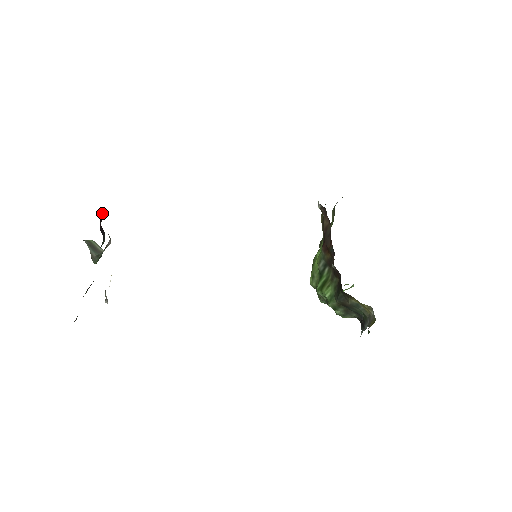
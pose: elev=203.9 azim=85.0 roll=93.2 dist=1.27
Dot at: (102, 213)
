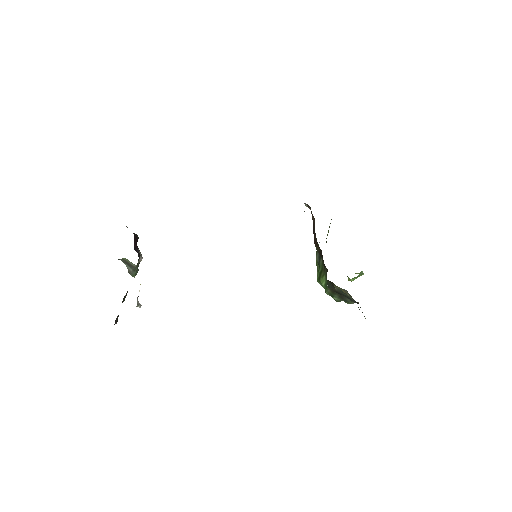
Dot at: (137, 235)
